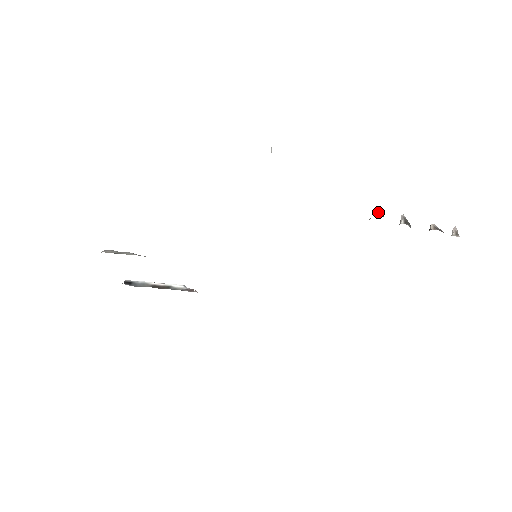
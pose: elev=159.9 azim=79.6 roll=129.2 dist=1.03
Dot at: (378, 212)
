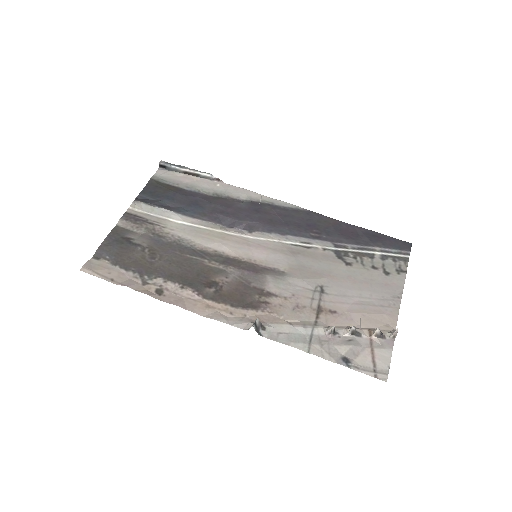
Dot at: (329, 333)
